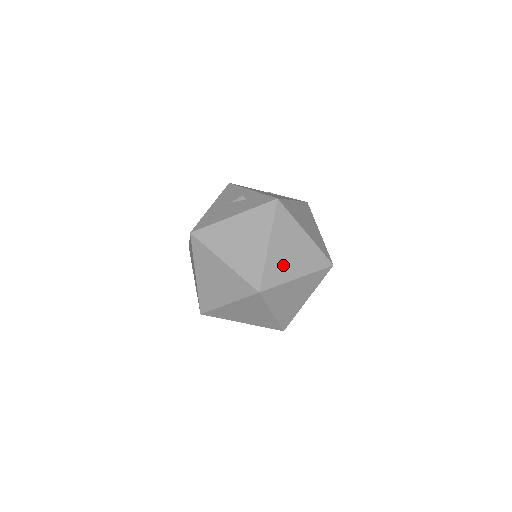
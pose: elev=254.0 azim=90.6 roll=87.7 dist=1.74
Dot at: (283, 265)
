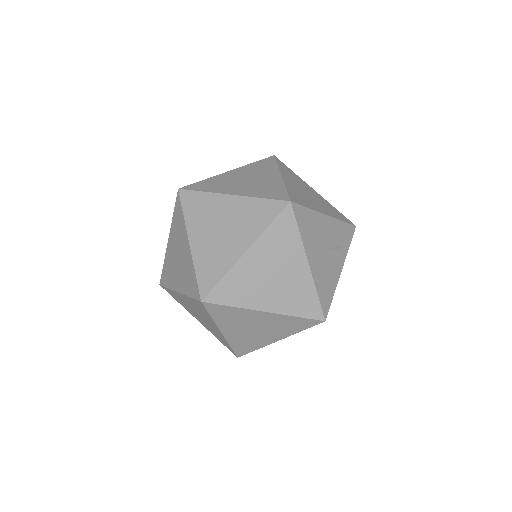
Dot at: (218, 251)
